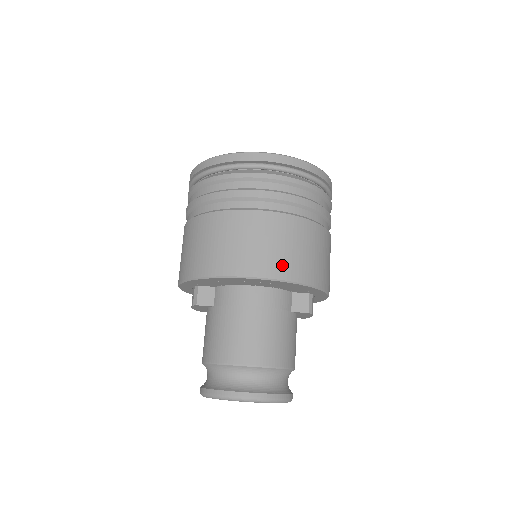
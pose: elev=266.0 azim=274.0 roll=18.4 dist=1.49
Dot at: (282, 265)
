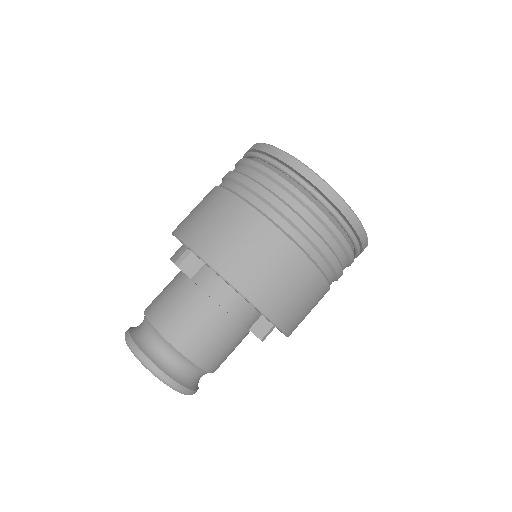
Dot at: (276, 304)
